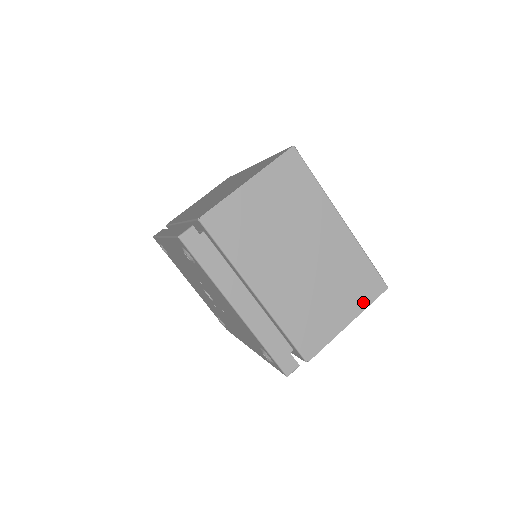
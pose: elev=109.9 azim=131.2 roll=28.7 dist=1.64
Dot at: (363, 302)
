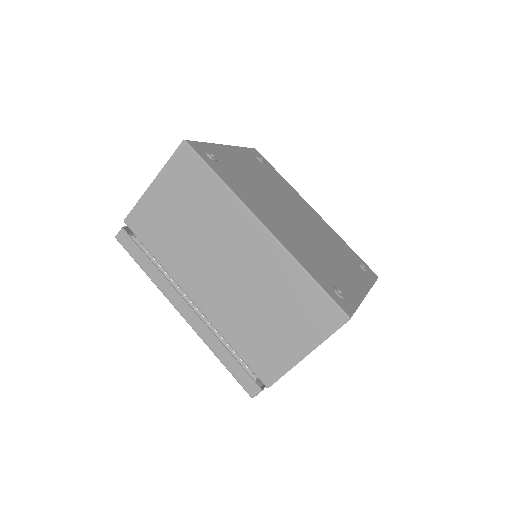
Dot at: occluded
